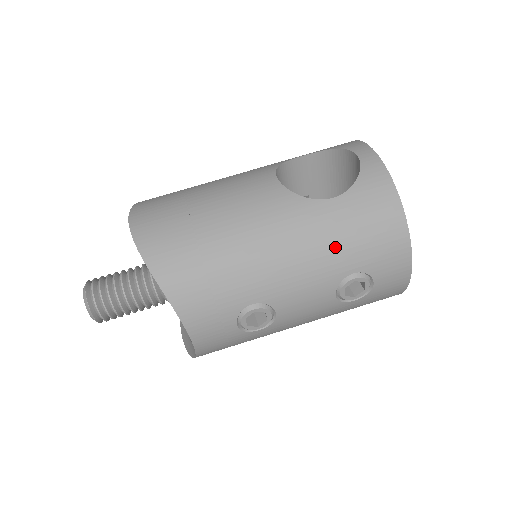
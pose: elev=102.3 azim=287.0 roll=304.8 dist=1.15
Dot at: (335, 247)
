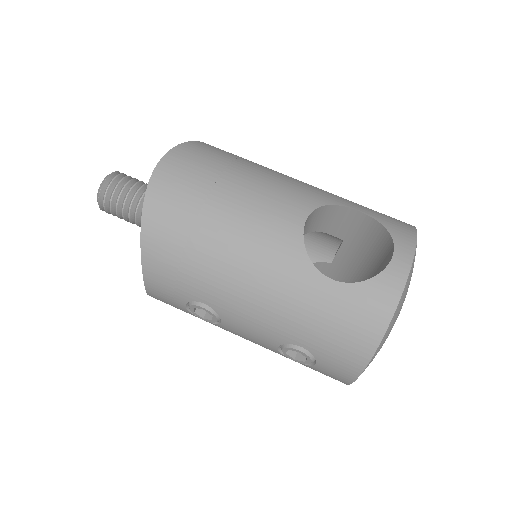
Dot at: (300, 319)
